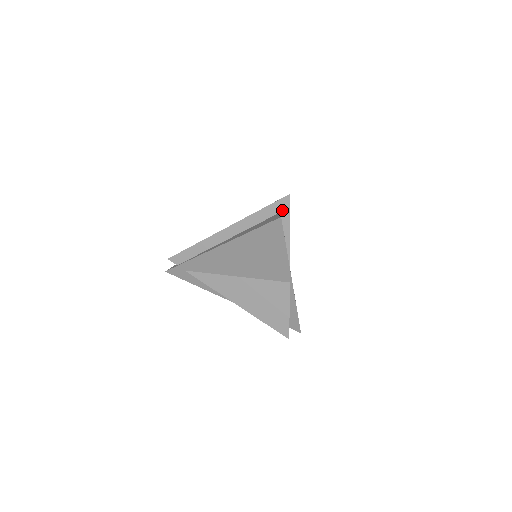
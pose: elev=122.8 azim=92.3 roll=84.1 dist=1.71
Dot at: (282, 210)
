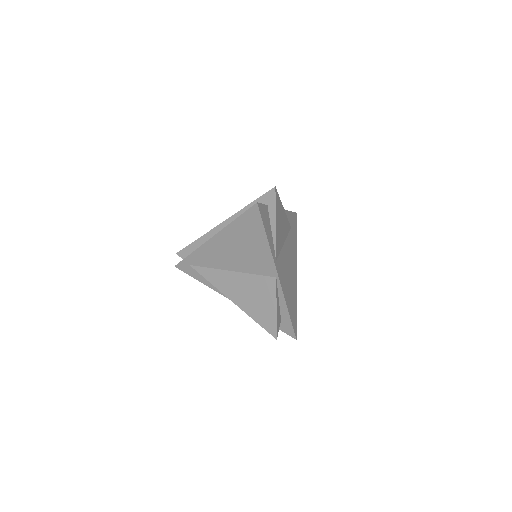
Dot at: (269, 203)
